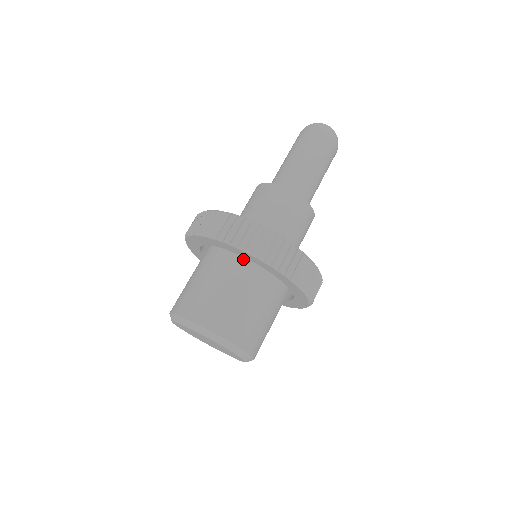
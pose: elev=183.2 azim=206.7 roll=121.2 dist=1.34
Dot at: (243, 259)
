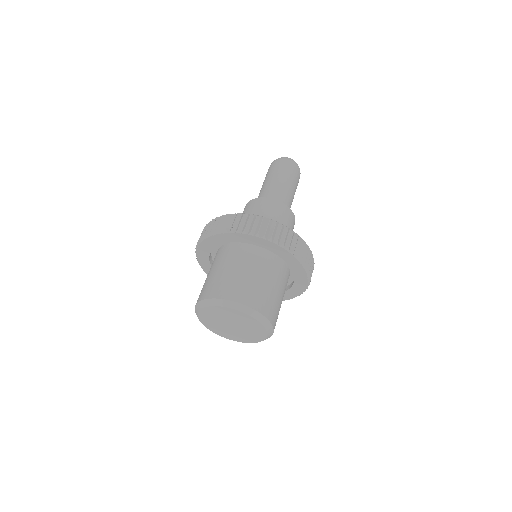
Dot at: (226, 247)
